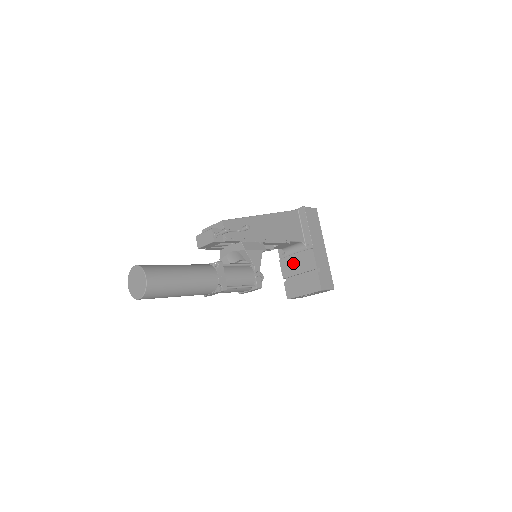
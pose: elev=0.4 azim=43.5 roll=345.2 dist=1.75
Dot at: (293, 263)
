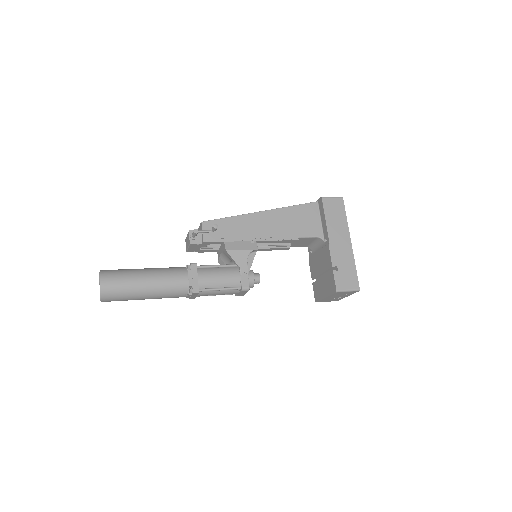
Dot at: (317, 262)
